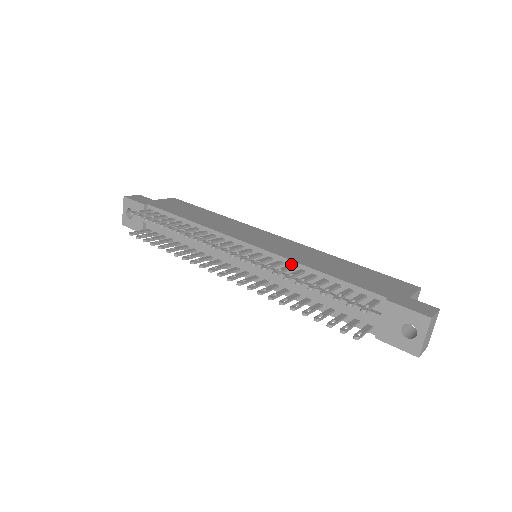
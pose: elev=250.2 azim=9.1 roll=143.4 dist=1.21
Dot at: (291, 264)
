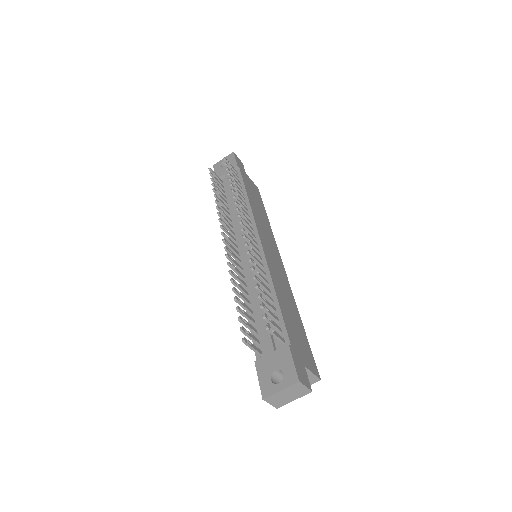
Dot at: (267, 273)
